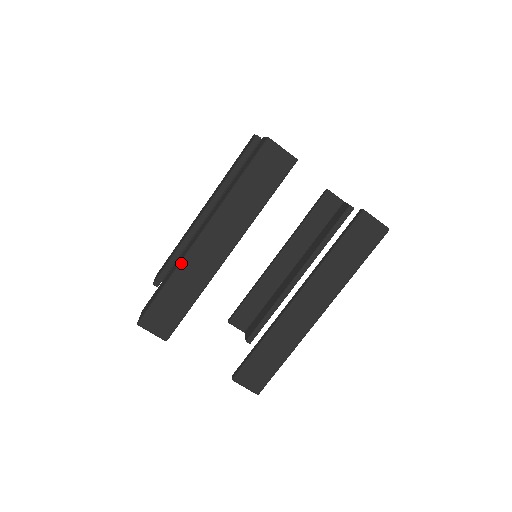
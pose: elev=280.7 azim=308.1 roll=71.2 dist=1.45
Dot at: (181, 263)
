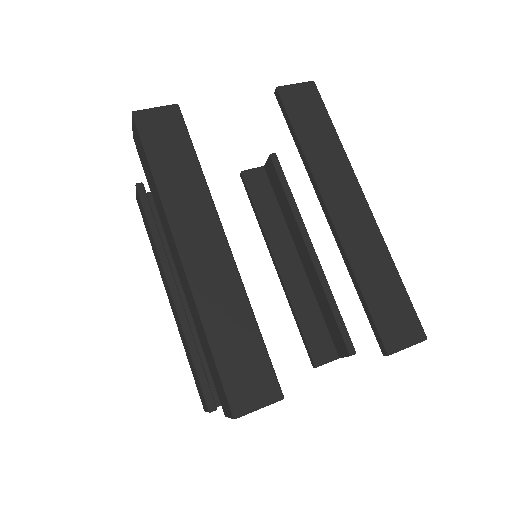
Dot at: (196, 299)
